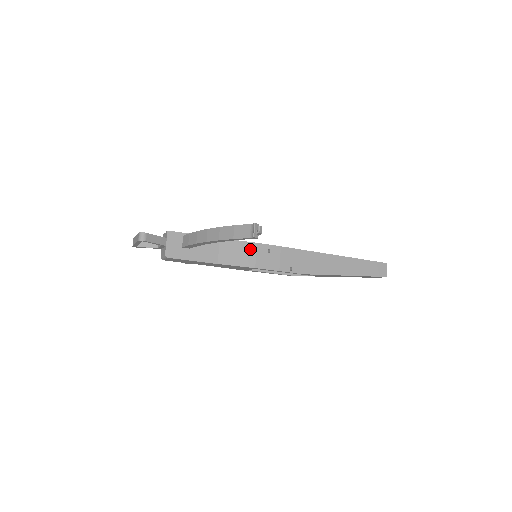
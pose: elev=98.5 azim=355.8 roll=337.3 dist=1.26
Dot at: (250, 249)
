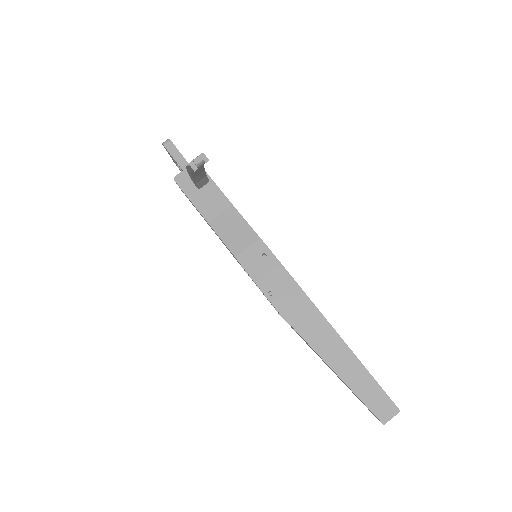
Dot at: (248, 237)
